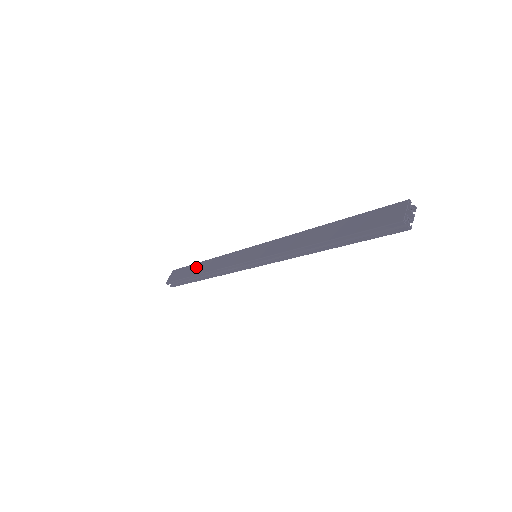
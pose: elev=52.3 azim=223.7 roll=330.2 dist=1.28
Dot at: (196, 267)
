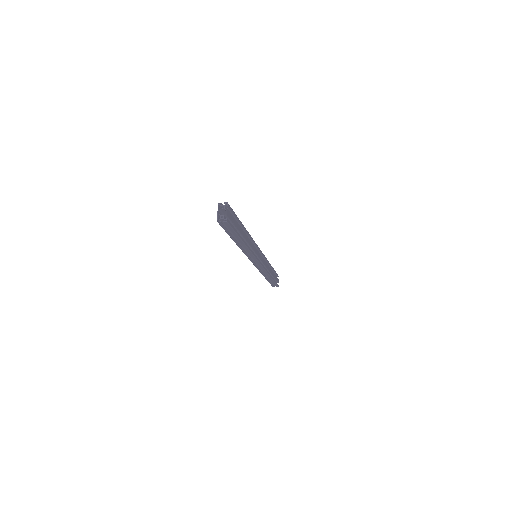
Dot at: occluded
